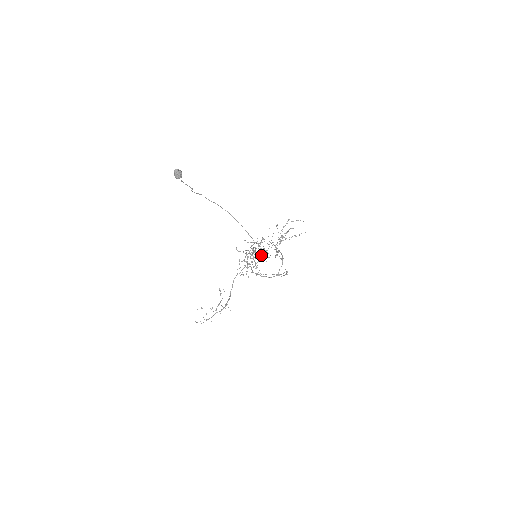
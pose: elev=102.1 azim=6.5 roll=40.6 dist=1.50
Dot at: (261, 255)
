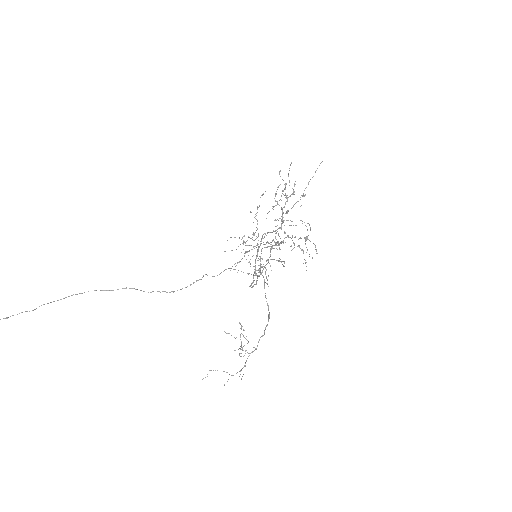
Dot at: (278, 241)
